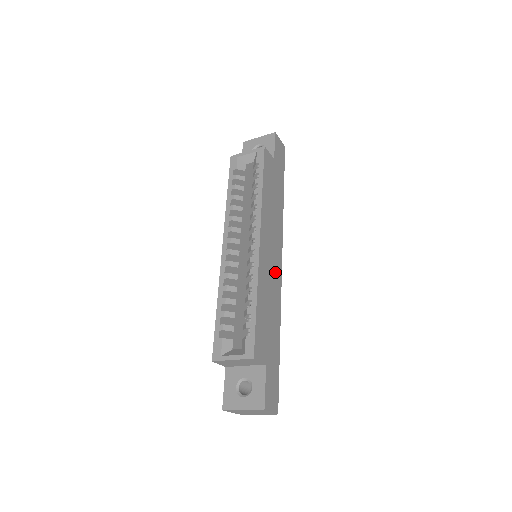
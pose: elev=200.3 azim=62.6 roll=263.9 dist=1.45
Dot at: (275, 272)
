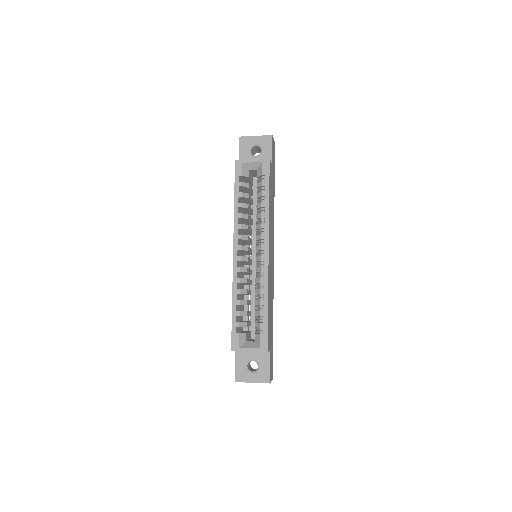
Dot at: (272, 271)
